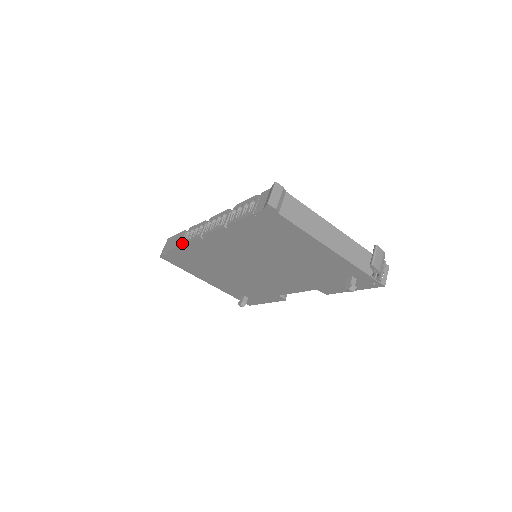
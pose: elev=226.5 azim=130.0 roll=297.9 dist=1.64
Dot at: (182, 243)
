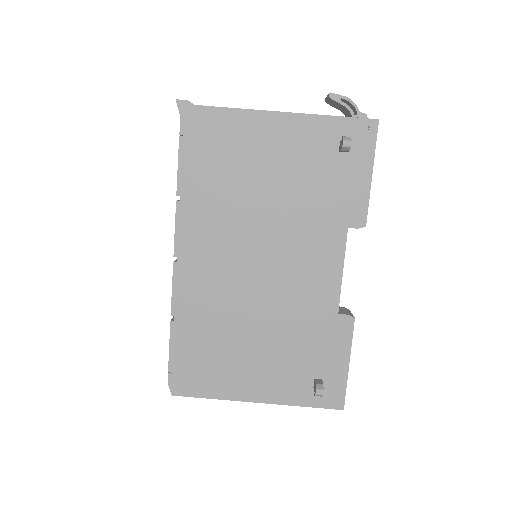
Dot at: occluded
